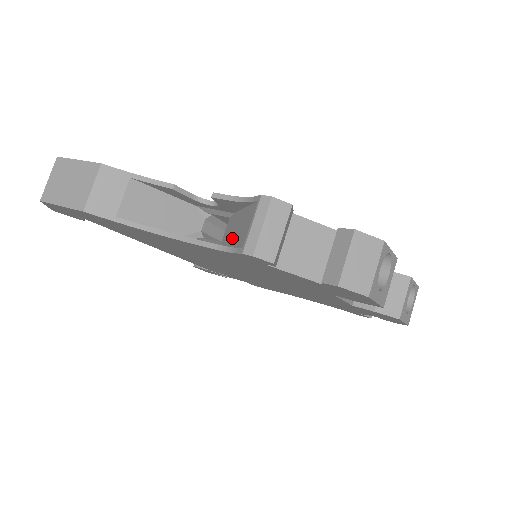
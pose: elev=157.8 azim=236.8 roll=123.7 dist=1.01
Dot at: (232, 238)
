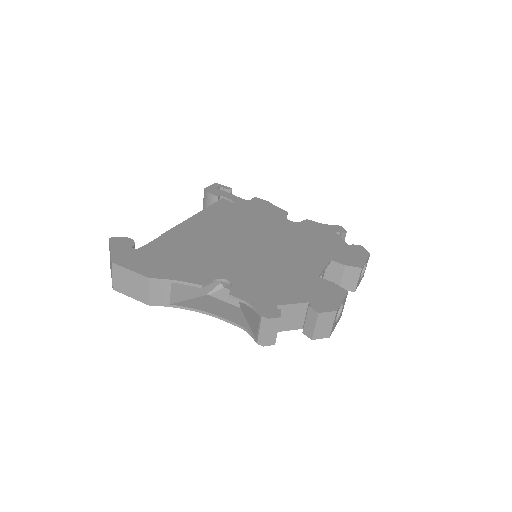
Dot at: (246, 311)
